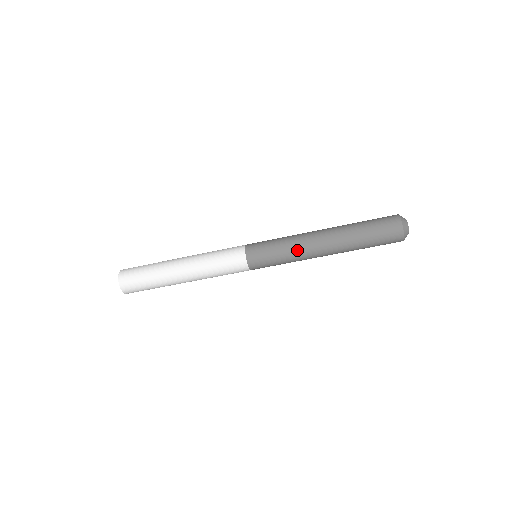
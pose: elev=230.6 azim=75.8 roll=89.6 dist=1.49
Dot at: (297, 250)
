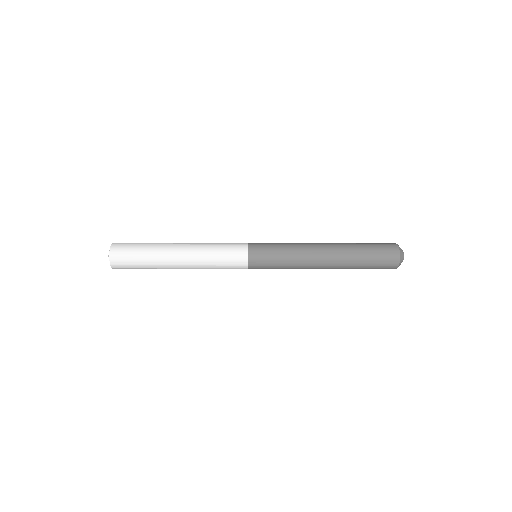
Dot at: occluded
